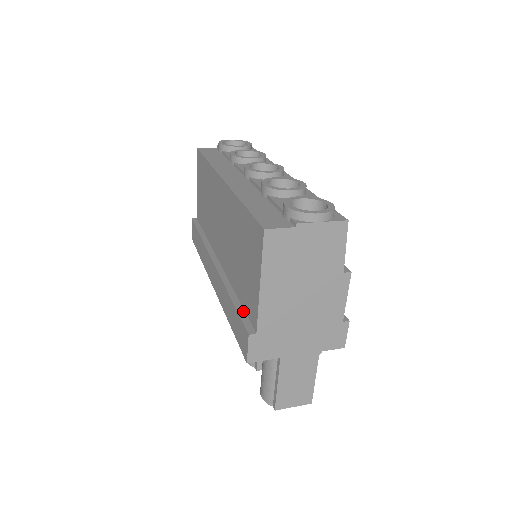
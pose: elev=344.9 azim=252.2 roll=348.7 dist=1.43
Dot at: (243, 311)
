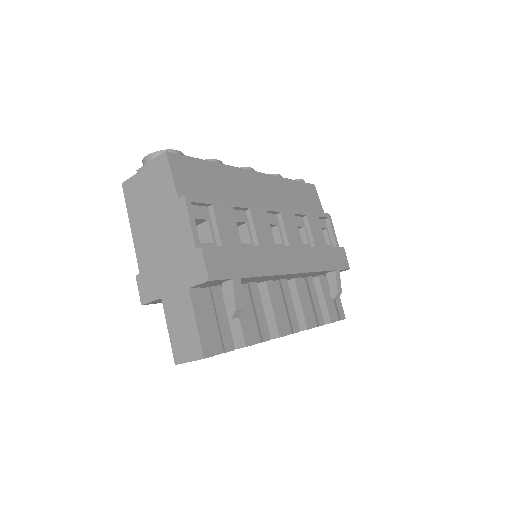
Dot at: occluded
